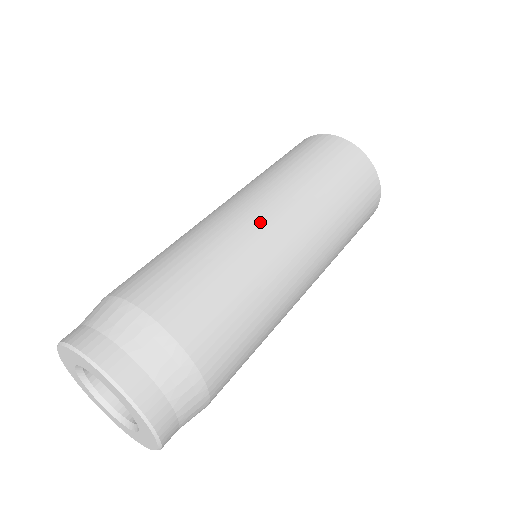
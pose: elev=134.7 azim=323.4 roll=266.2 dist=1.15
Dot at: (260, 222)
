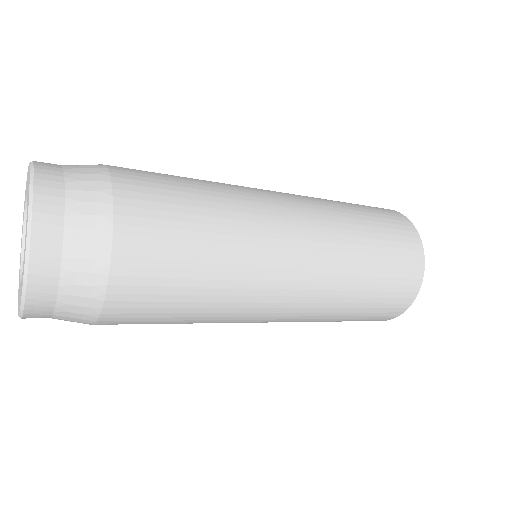
Dot at: (268, 196)
